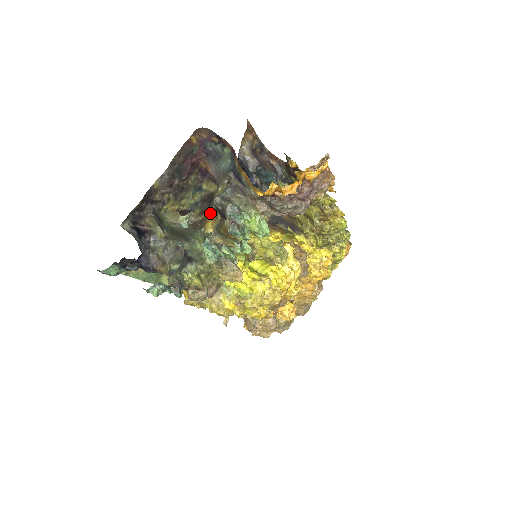
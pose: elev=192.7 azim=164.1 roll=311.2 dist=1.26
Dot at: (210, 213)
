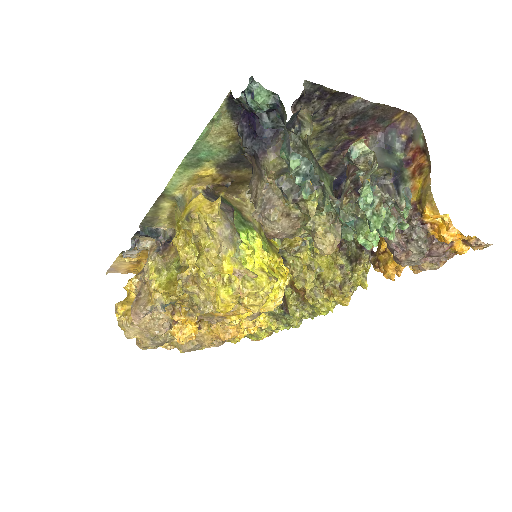
Dot at: occluded
